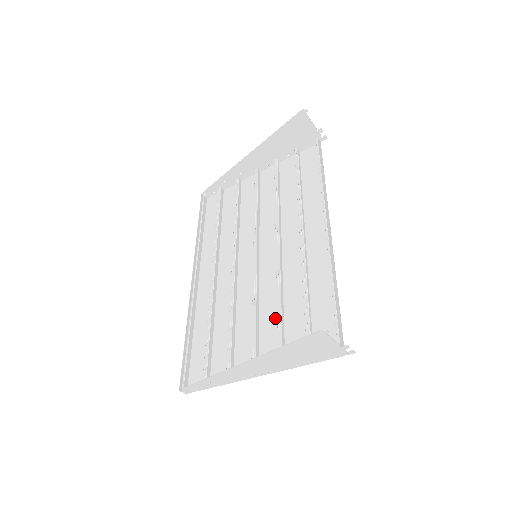
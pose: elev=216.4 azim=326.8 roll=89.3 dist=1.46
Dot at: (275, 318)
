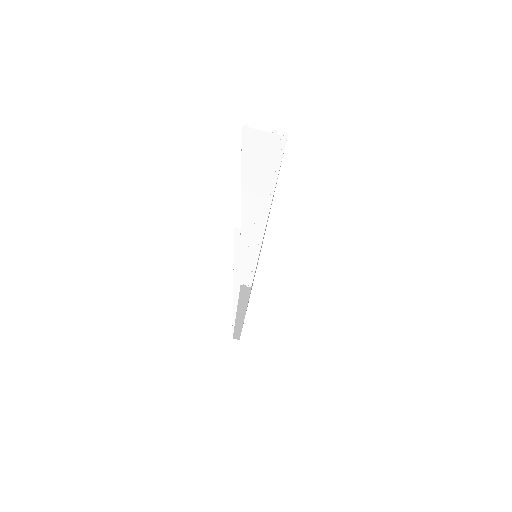
Dot at: occluded
